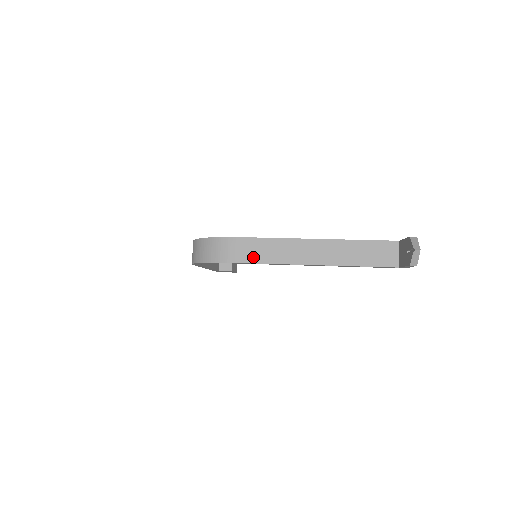
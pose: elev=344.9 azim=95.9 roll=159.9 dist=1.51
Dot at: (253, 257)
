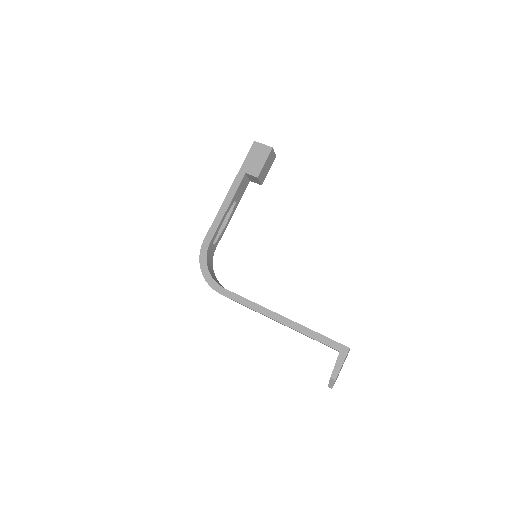
Dot at: occluded
